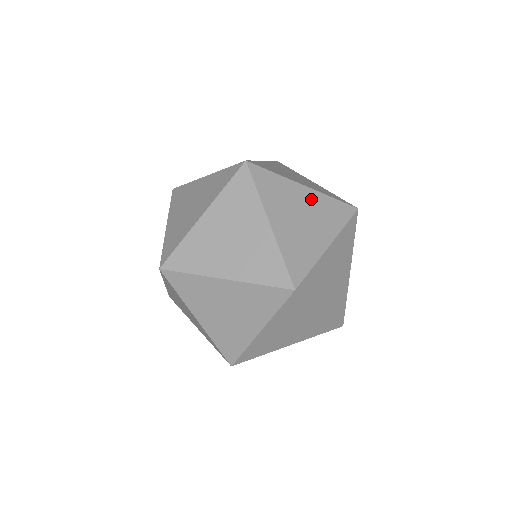
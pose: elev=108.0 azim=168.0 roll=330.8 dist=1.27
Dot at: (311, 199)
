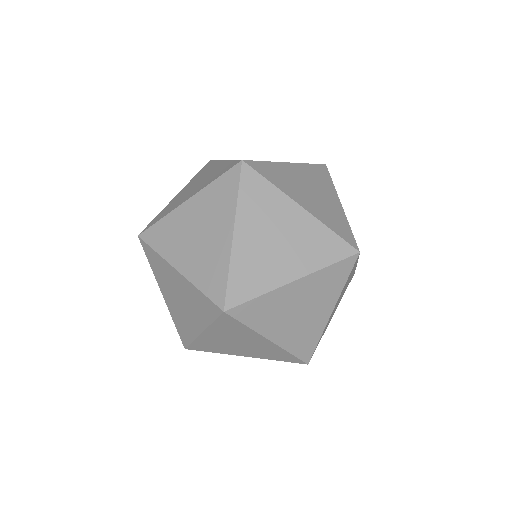
Dot at: occluded
